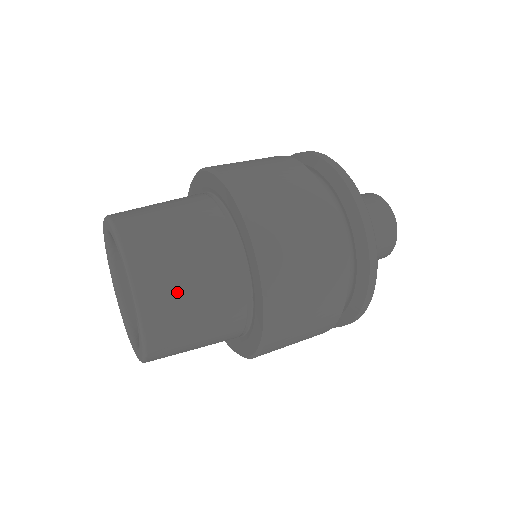
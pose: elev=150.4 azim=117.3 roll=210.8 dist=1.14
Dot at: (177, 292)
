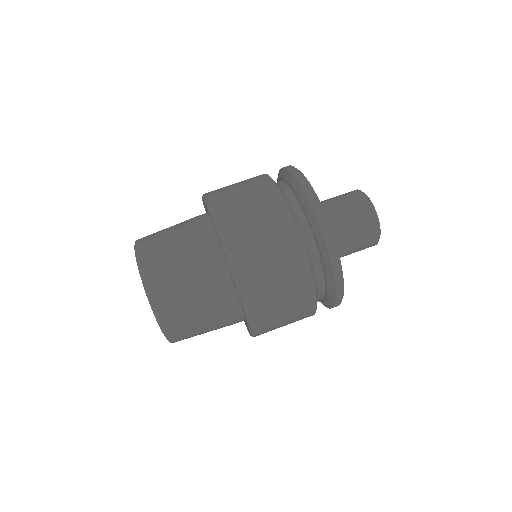
Dot at: (193, 331)
